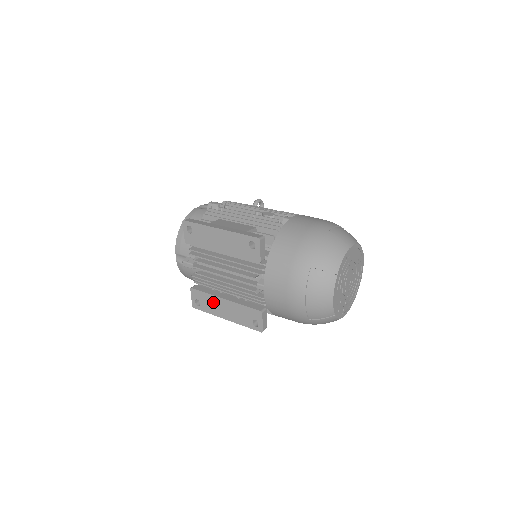
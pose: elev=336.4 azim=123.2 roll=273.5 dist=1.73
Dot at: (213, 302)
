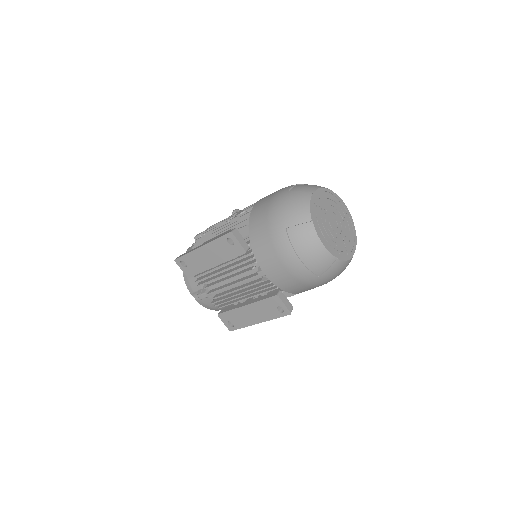
Dot at: (240, 315)
